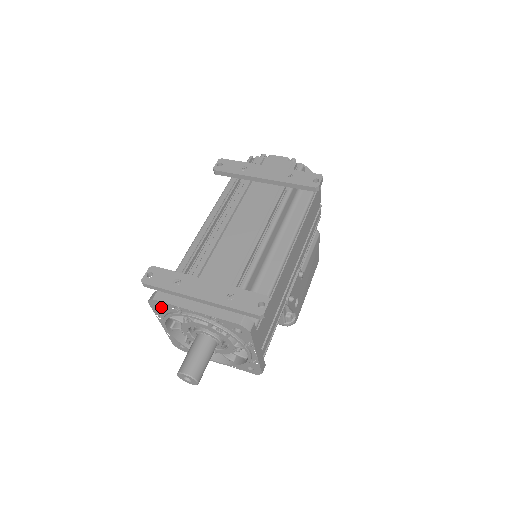
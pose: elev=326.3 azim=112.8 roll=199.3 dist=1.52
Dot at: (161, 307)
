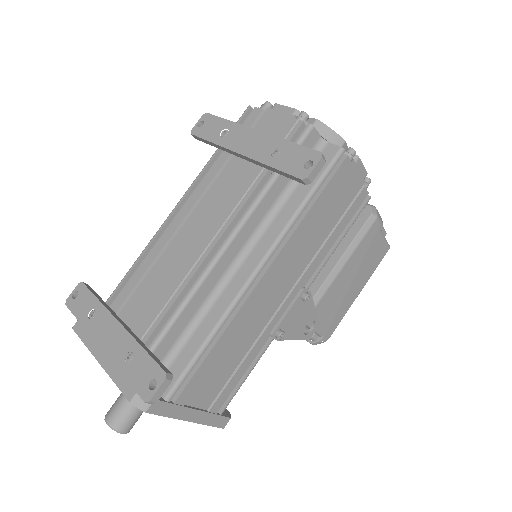
Dot at: occluded
